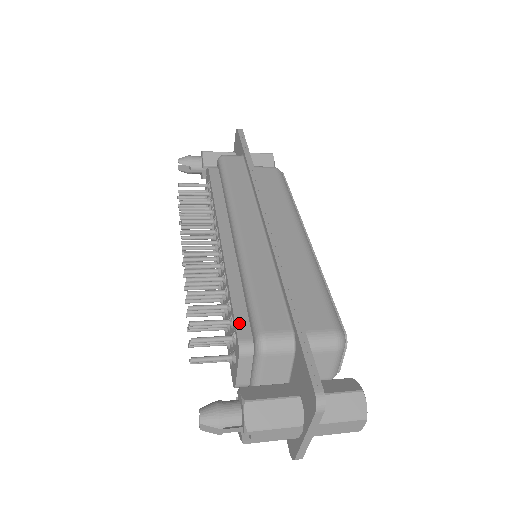
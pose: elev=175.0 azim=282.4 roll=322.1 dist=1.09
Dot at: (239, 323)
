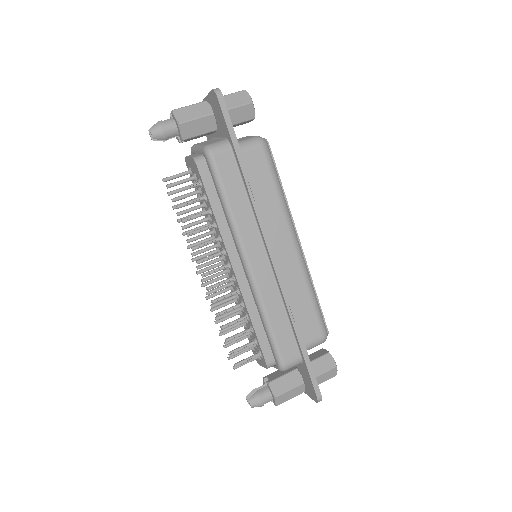
Dot at: (264, 351)
